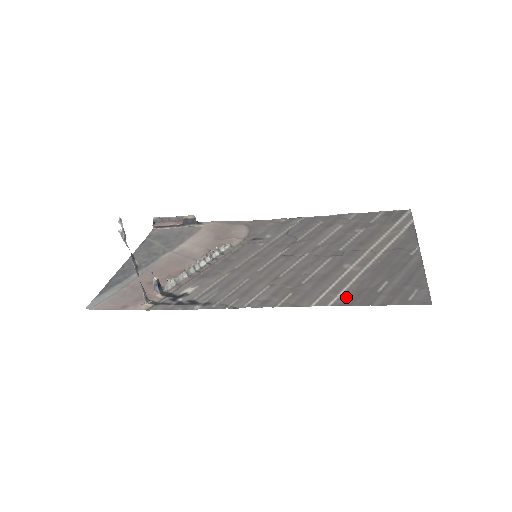
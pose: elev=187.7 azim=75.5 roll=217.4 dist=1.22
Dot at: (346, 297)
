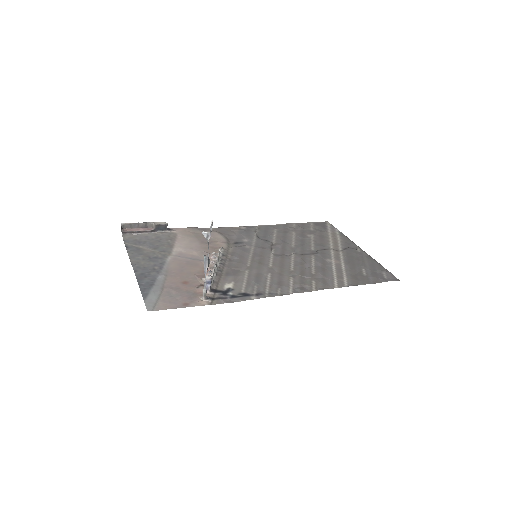
Dot at: (351, 280)
